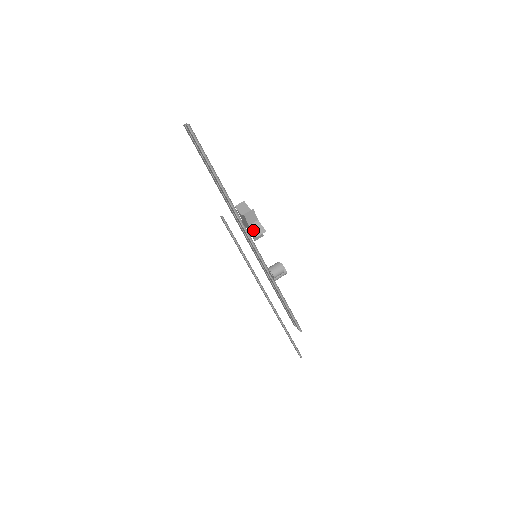
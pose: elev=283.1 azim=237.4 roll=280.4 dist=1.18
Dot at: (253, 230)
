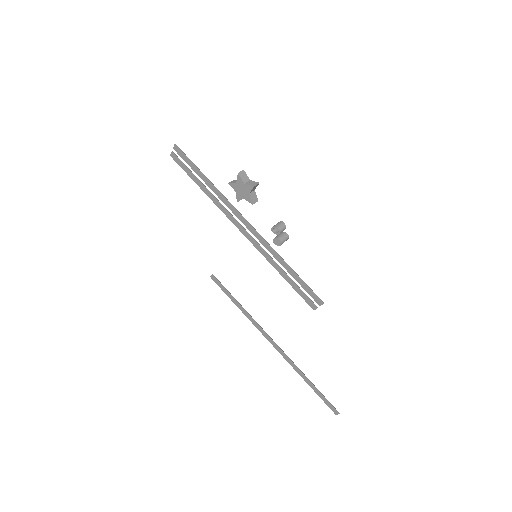
Dot at: (249, 184)
